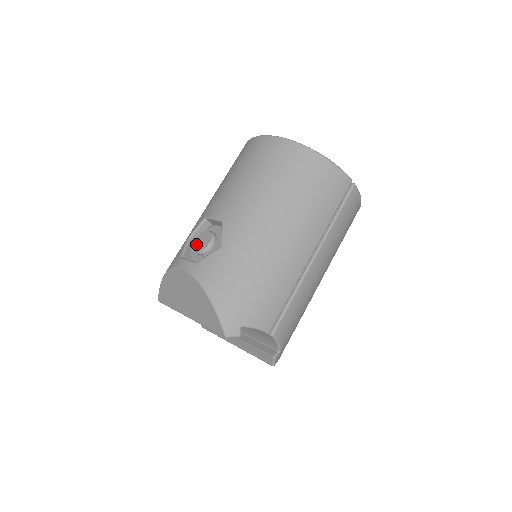
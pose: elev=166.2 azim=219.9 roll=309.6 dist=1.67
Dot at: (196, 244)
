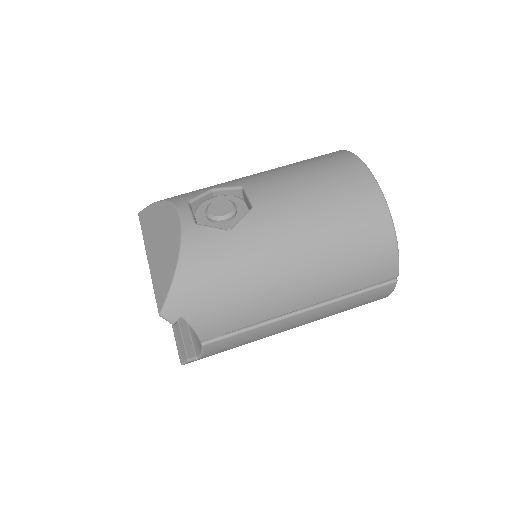
Dot at: (212, 203)
